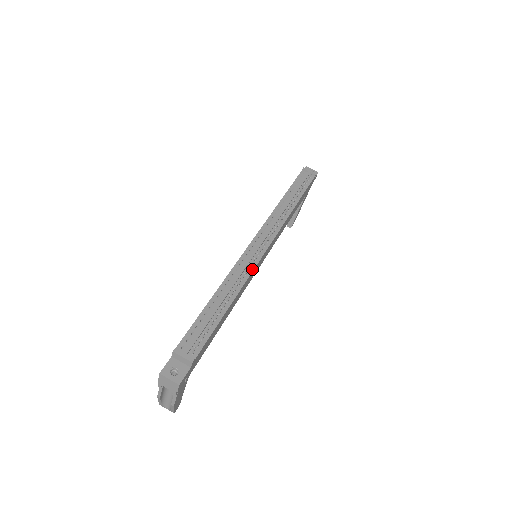
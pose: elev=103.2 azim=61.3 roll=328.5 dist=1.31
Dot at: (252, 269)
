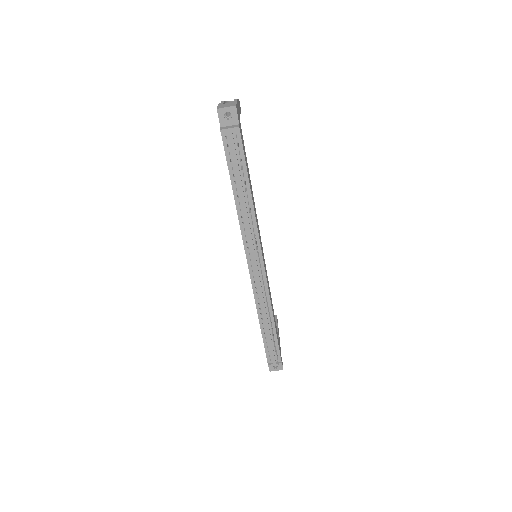
Dot at: (267, 290)
